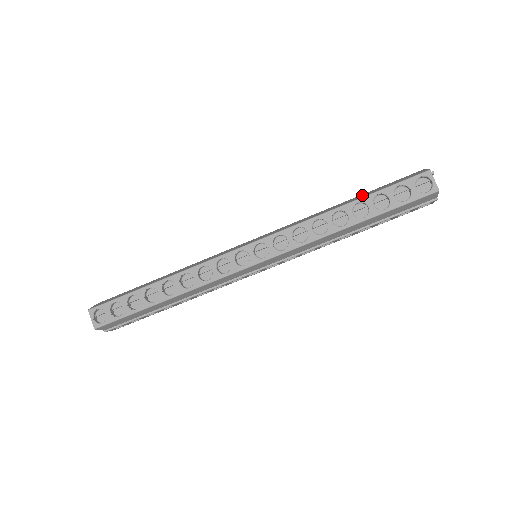
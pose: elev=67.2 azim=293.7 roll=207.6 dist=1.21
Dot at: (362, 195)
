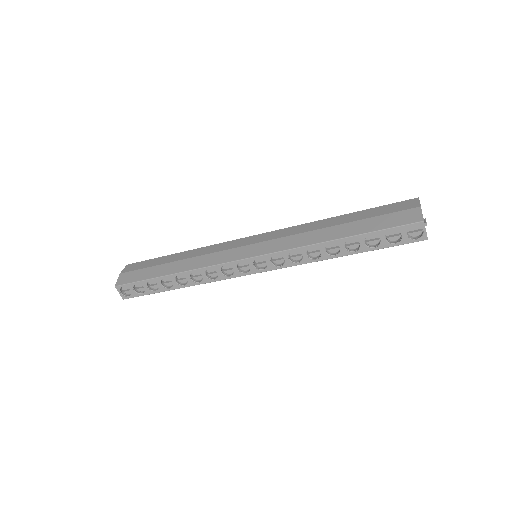
Dot at: (357, 226)
